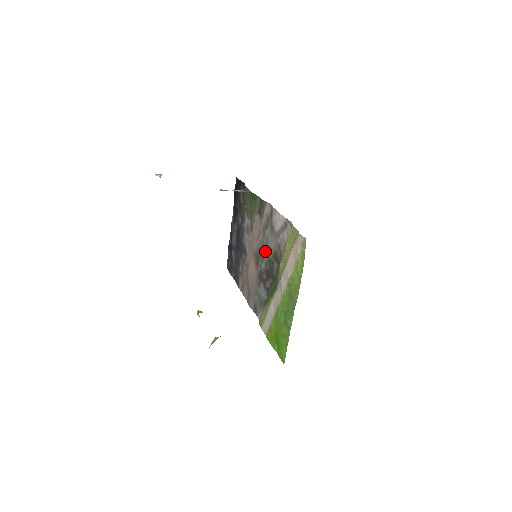
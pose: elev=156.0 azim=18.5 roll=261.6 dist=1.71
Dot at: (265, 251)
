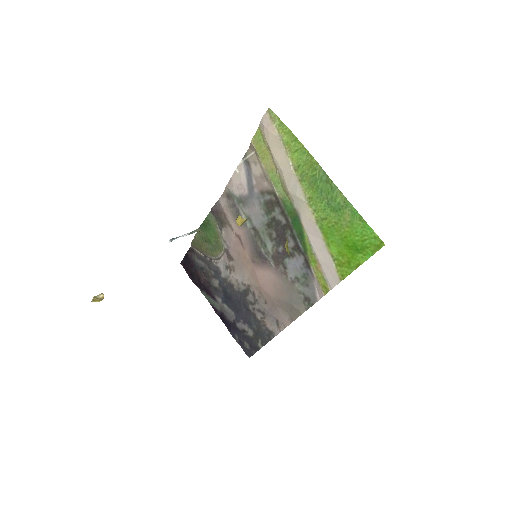
Dot at: (258, 233)
